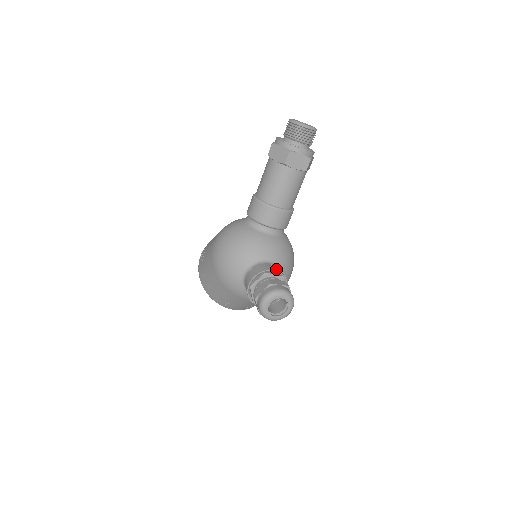
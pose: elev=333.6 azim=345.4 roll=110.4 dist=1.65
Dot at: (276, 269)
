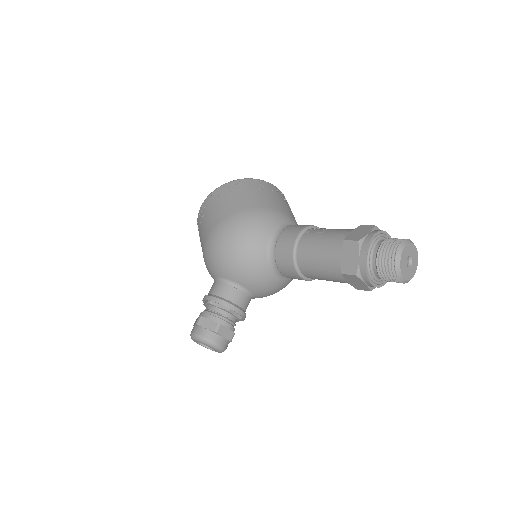
Dot at: (242, 312)
